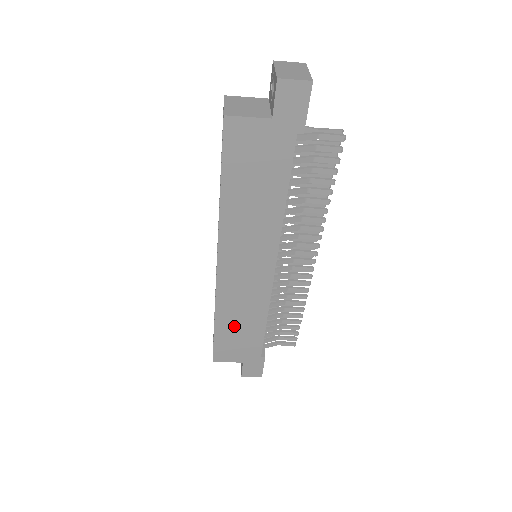
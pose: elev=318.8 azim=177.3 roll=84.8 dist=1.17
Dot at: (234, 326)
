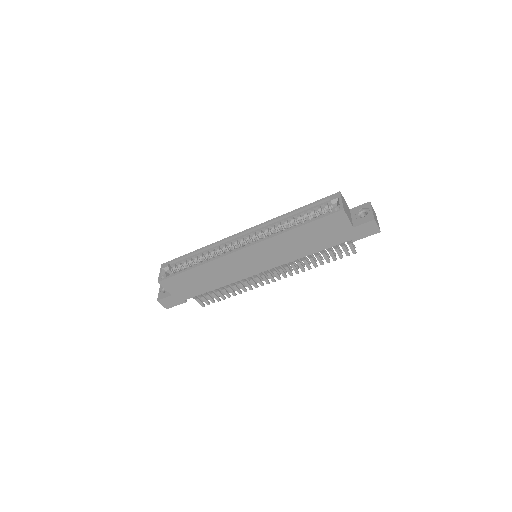
Dot at: (201, 277)
